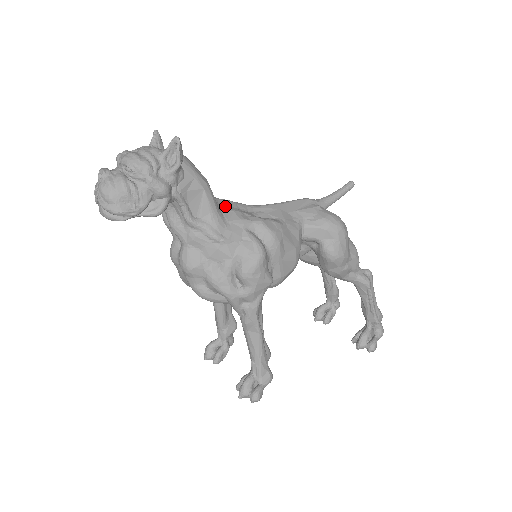
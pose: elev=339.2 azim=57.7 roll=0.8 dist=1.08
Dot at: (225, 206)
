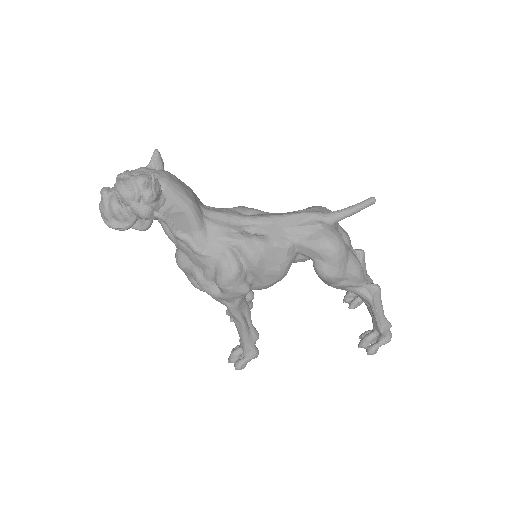
Dot at: (213, 221)
